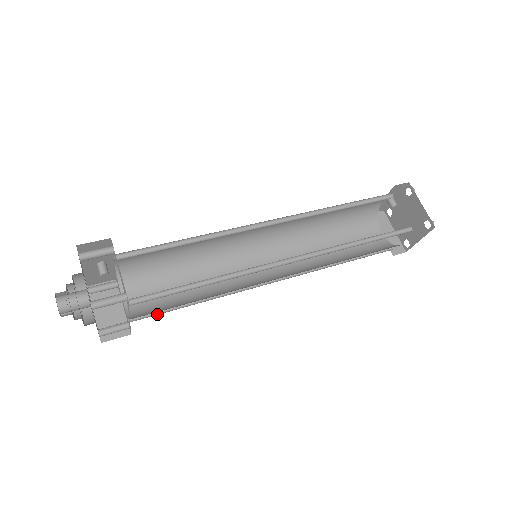
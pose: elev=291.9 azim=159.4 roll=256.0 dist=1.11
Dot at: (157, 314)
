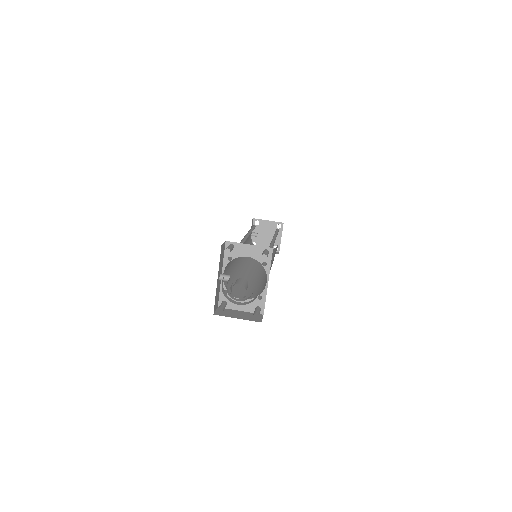
Dot at: occluded
